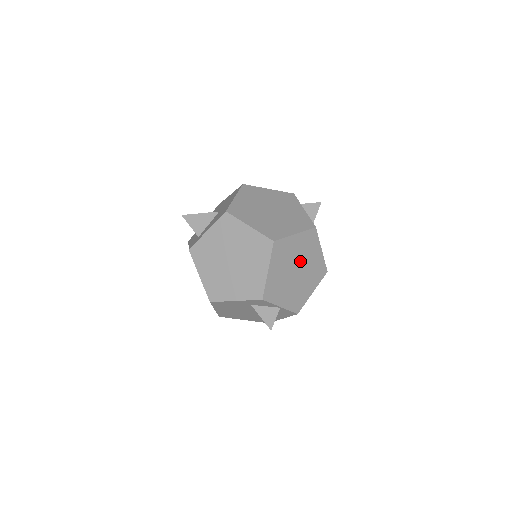
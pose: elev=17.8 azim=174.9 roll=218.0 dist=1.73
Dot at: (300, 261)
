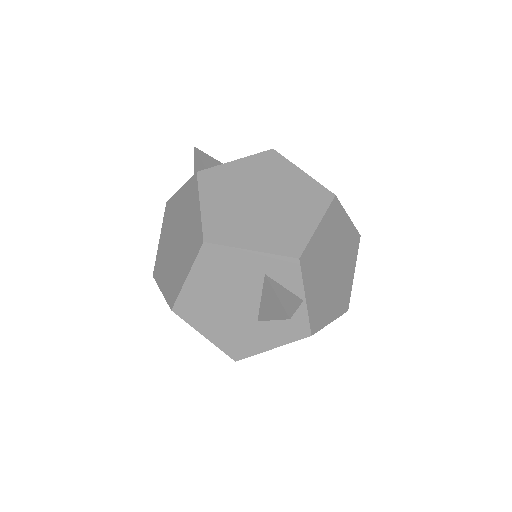
Dot at: (339, 259)
